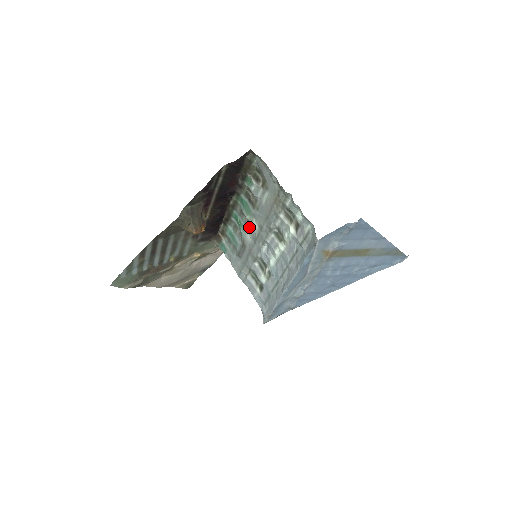
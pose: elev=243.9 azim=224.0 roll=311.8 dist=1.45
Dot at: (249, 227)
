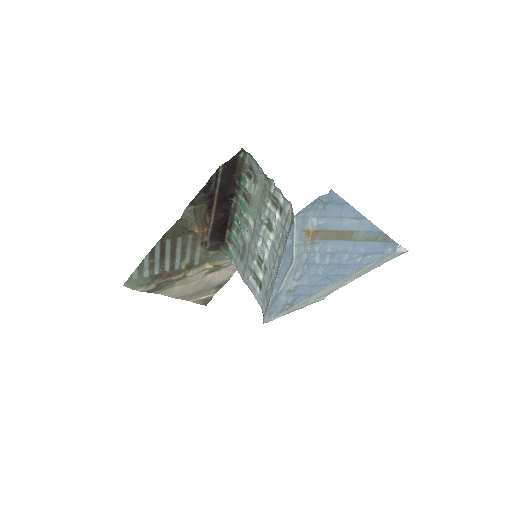
Dot at: (247, 226)
